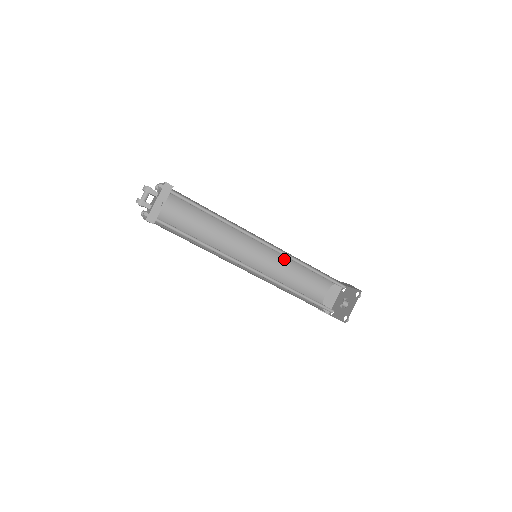
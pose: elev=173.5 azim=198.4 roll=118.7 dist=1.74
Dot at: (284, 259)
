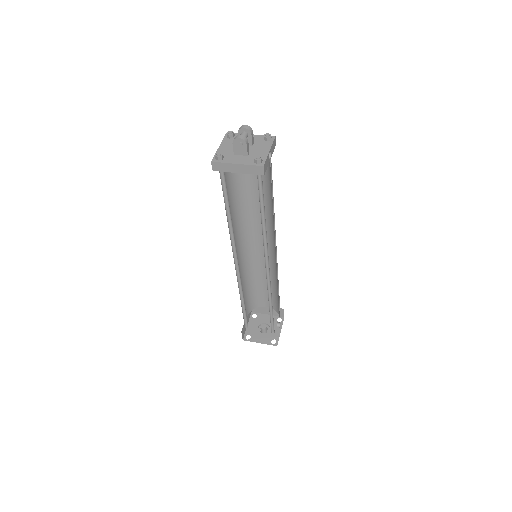
Dot at: (248, 269)
